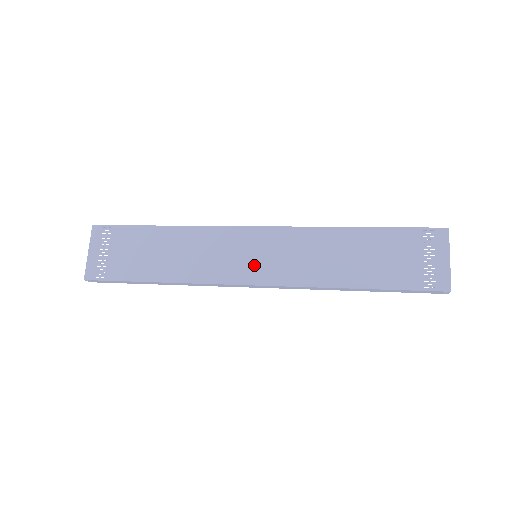
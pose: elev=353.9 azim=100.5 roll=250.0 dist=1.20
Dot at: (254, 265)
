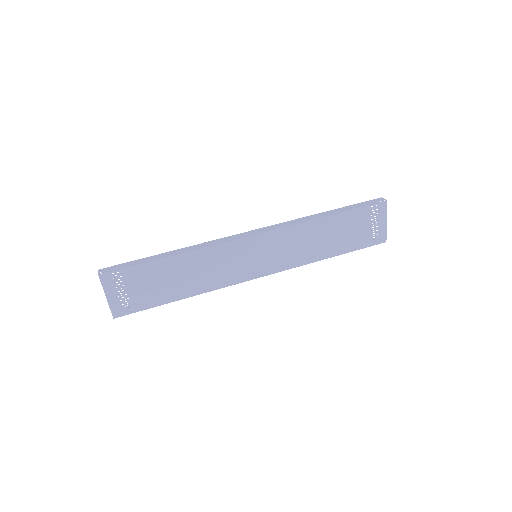
Dot at: (257, 264)
